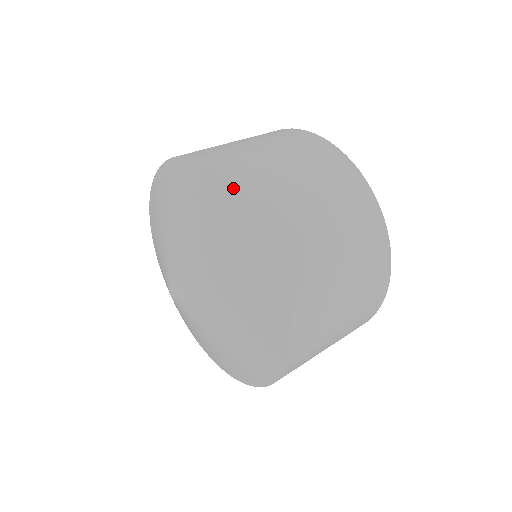
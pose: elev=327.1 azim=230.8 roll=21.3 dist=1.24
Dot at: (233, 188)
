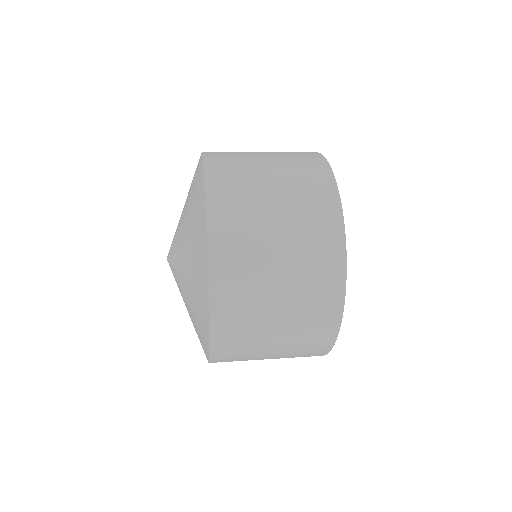
Dot at: occluded
